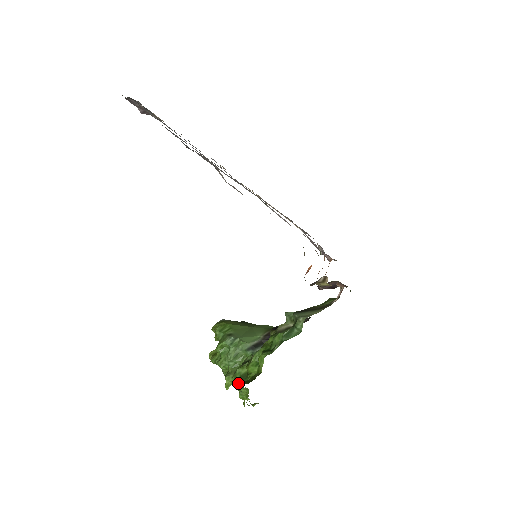
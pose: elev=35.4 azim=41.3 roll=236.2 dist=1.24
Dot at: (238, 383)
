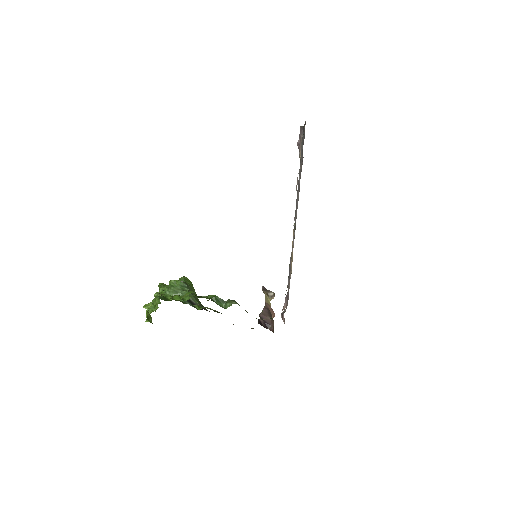
Dot at: (160, 296)
